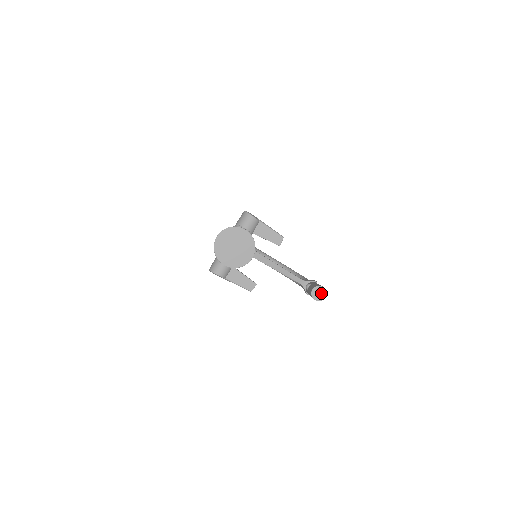
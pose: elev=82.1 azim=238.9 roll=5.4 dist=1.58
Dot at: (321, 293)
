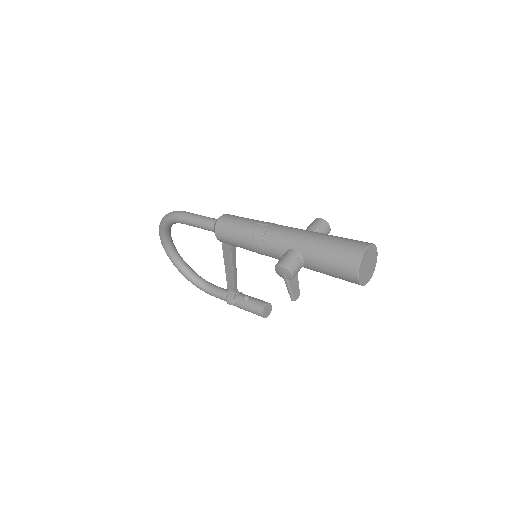
Dot at: (269, 311)
